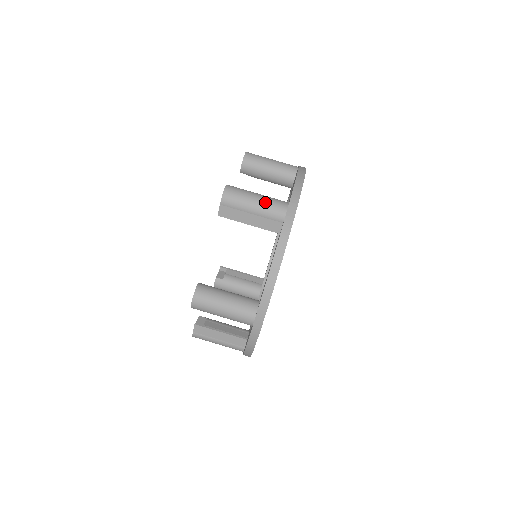
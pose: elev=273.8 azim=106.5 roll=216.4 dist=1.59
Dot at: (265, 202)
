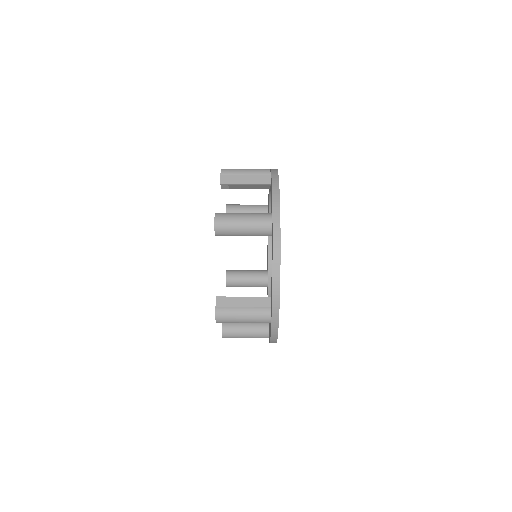
Dot at: (253, 169)
